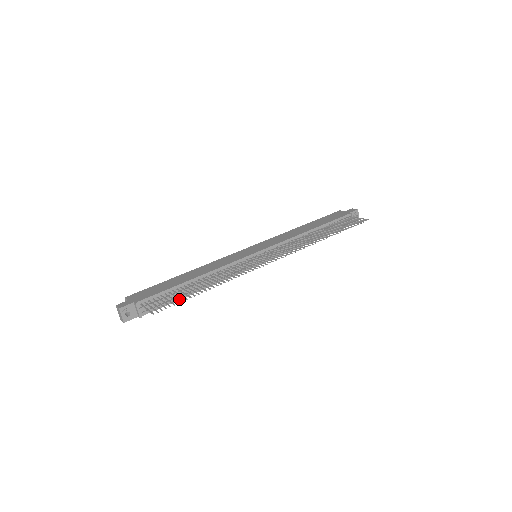
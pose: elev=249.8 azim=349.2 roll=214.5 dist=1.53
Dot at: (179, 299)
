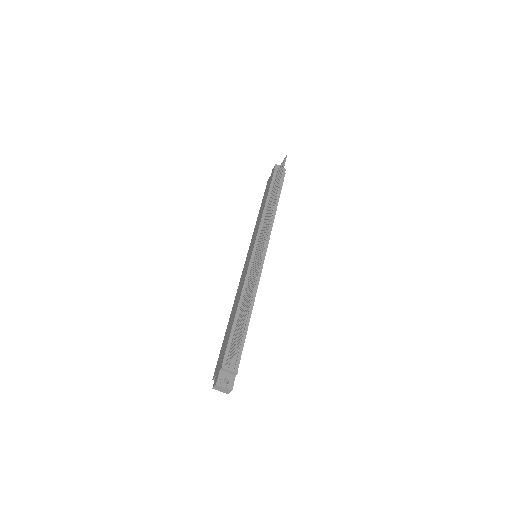
Dot at: (242, 325)
